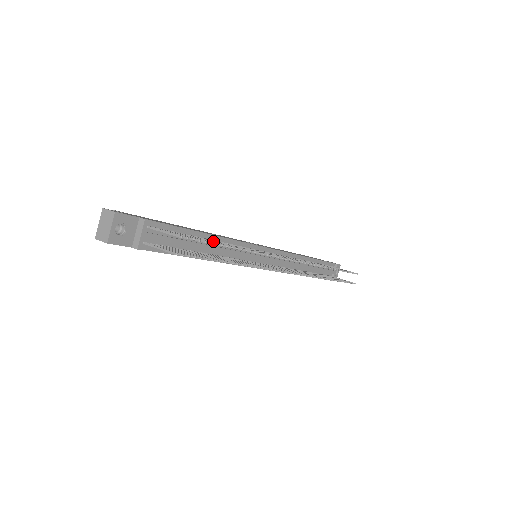
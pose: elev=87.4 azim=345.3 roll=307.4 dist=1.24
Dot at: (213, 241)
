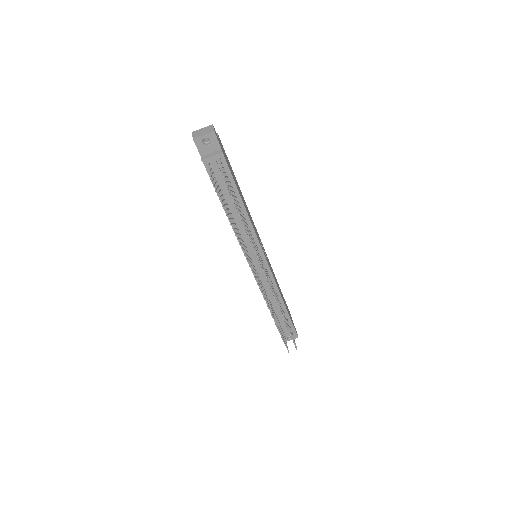
Dot at: occluded
